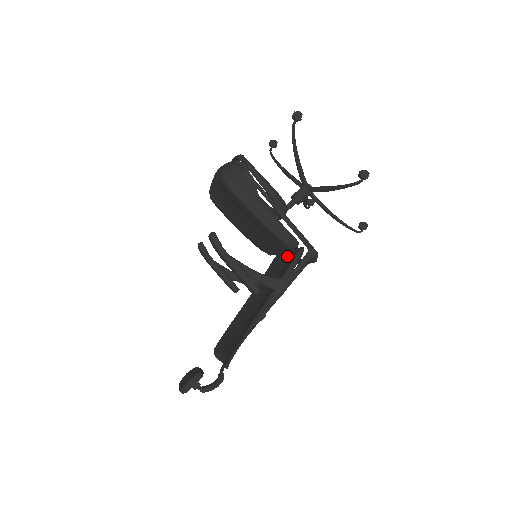
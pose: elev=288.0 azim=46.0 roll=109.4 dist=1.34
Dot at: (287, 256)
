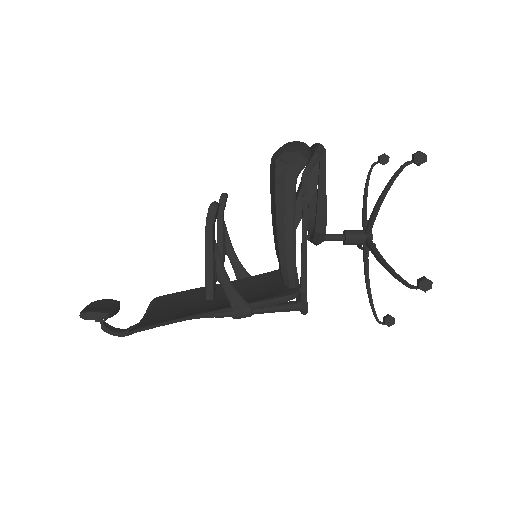
Dot at: occluded
